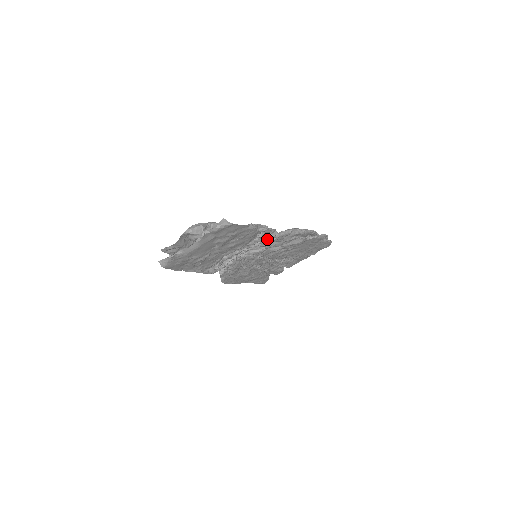
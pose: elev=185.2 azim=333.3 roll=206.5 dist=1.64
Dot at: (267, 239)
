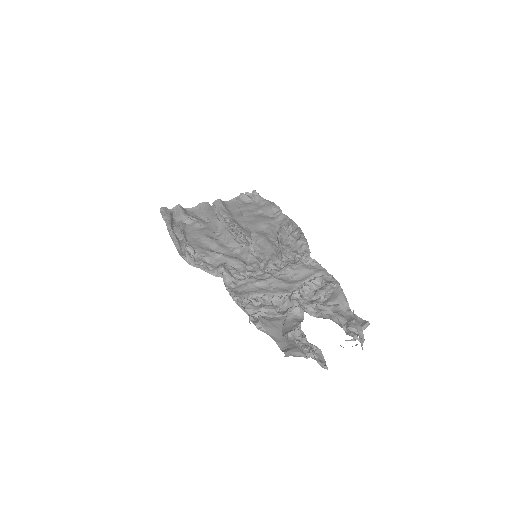
Dot at: occluded
